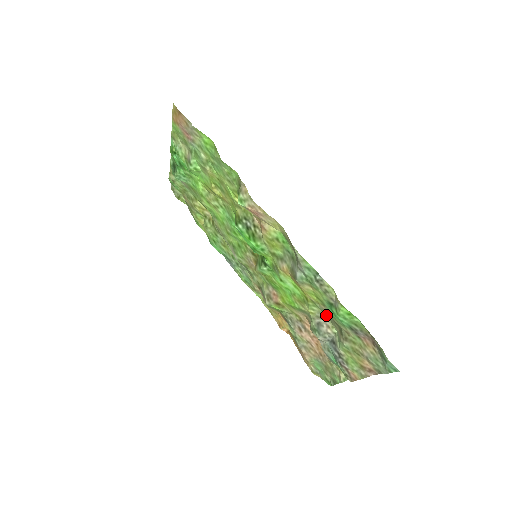
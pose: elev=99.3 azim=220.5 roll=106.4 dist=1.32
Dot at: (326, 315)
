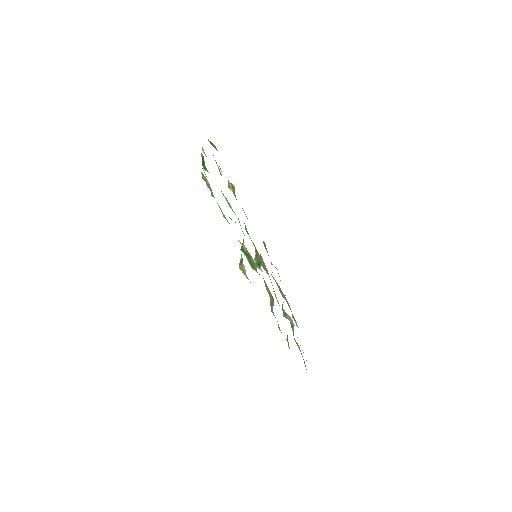
Dot at: occluded
